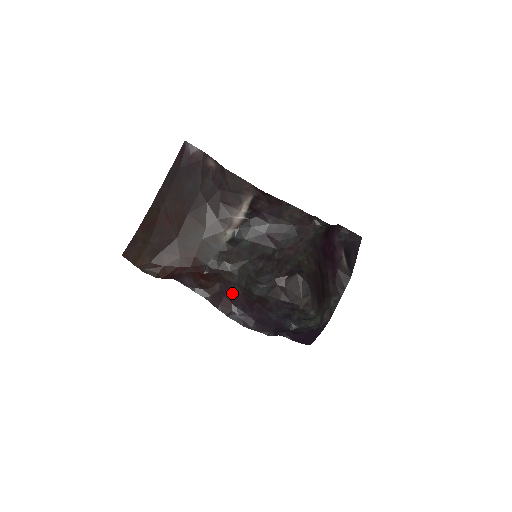
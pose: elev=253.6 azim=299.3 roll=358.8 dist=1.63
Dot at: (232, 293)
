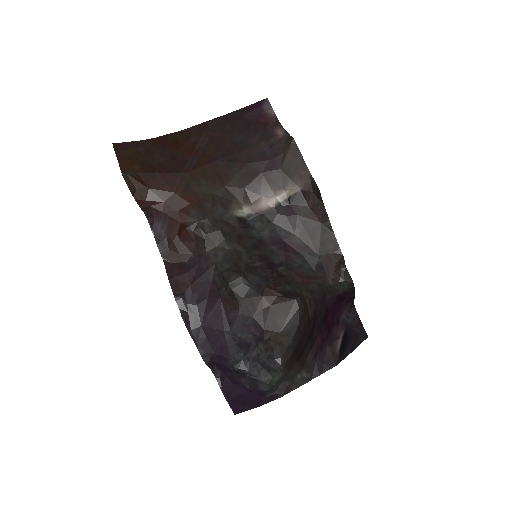
Dot at: (201, 273)
